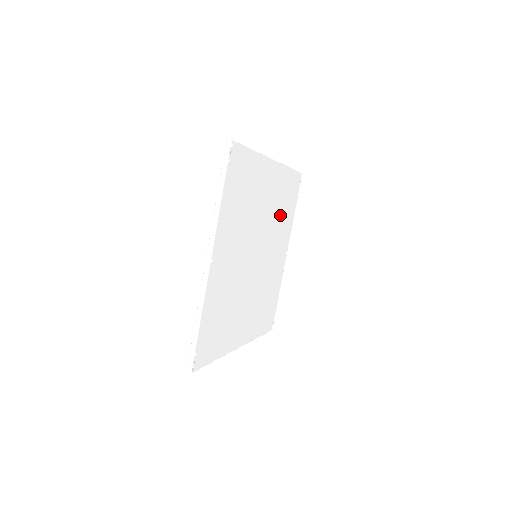
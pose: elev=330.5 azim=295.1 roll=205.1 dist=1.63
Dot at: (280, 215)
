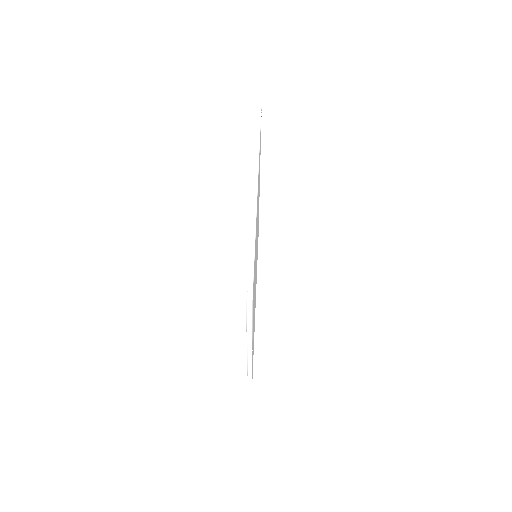
Dot at: occluded
